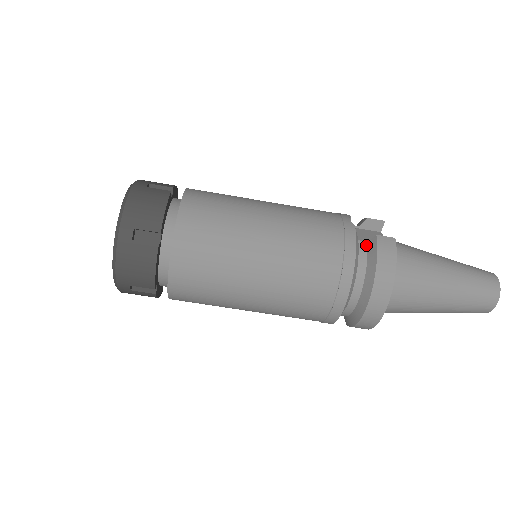
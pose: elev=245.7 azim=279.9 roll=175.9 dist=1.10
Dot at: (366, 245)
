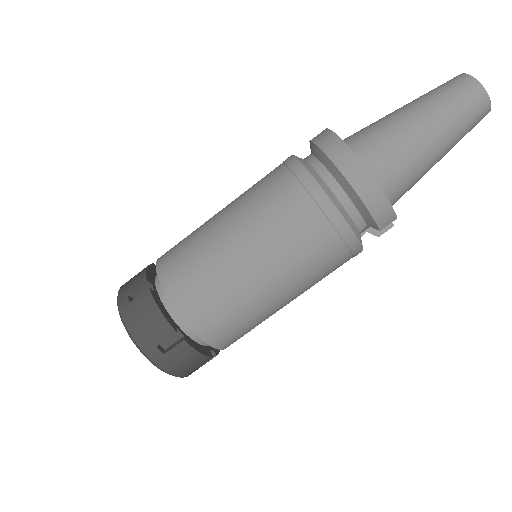
Dot at: (310, 154)
